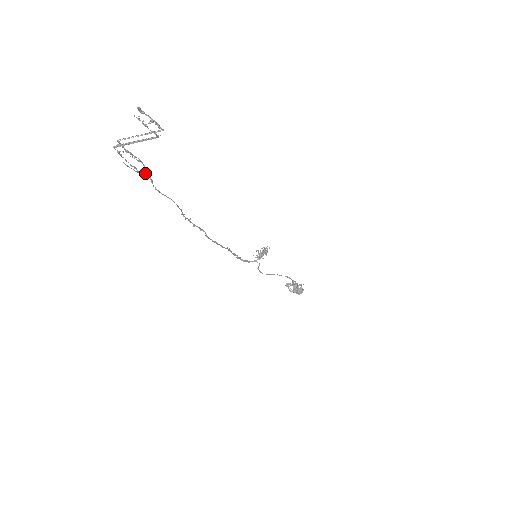
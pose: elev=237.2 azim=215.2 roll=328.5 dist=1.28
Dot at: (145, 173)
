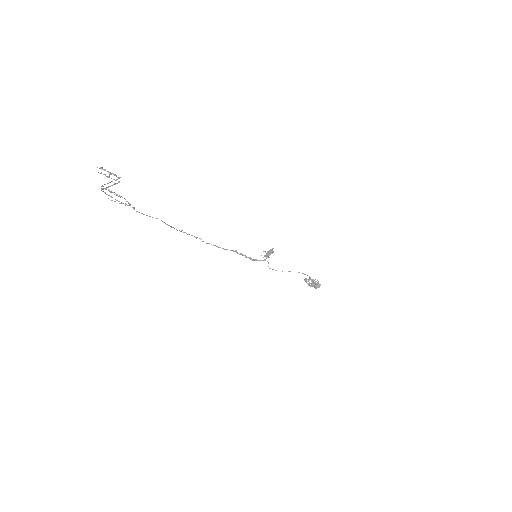
Dot at: (126, 204)
